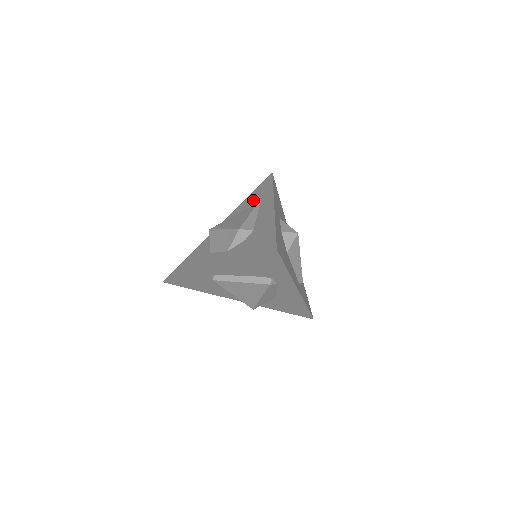
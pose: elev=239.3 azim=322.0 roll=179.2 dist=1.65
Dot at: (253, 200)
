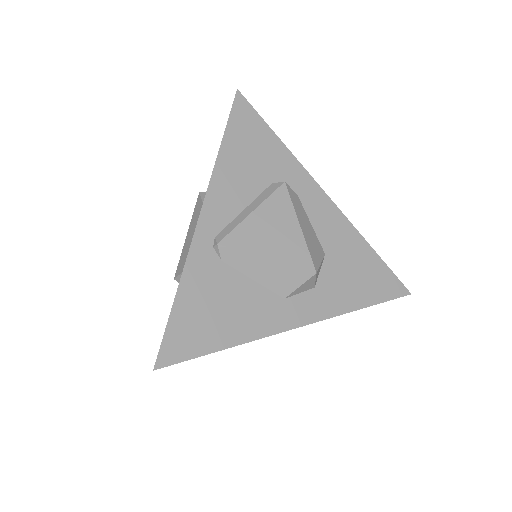
Dot at: occluded
